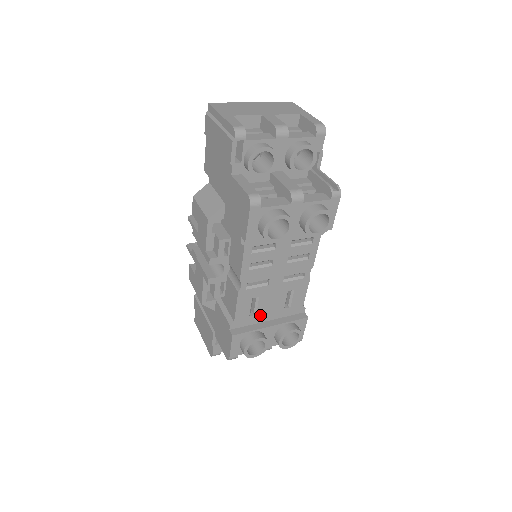
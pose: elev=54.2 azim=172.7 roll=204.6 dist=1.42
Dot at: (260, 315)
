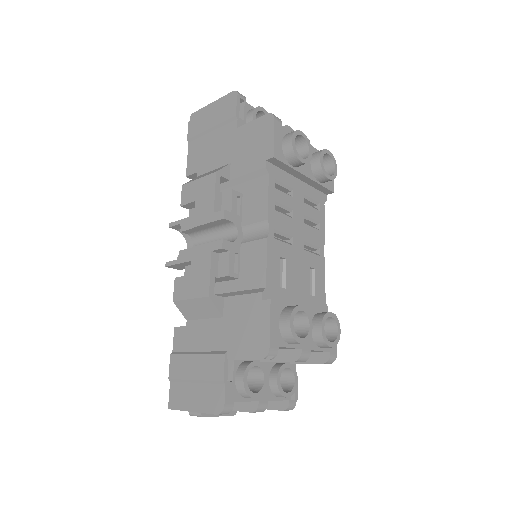
Dot at: (289, 292)
